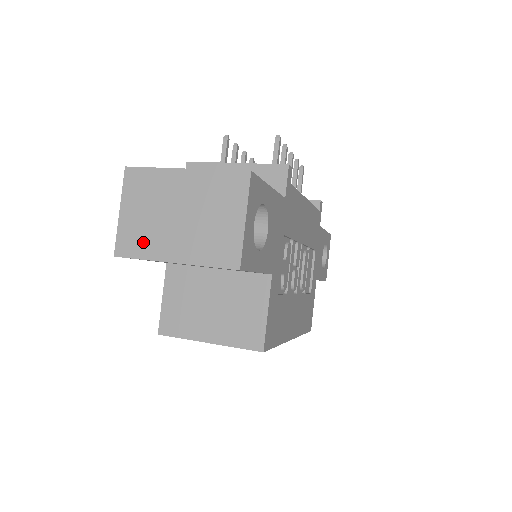
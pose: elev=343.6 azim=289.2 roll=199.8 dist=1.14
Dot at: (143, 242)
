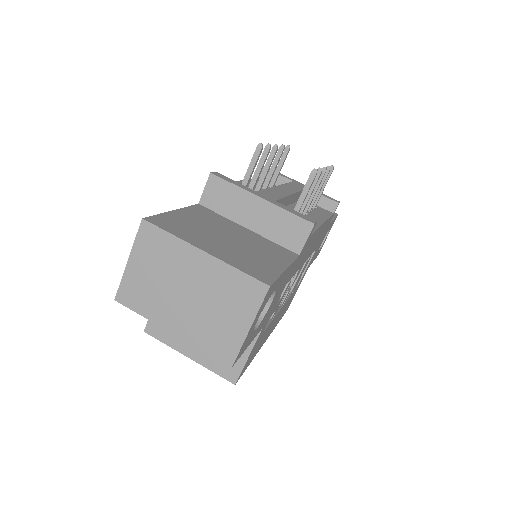
Dot at: (146, 301)
